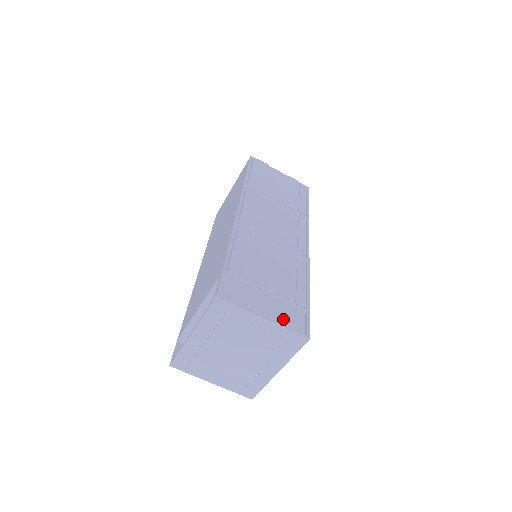
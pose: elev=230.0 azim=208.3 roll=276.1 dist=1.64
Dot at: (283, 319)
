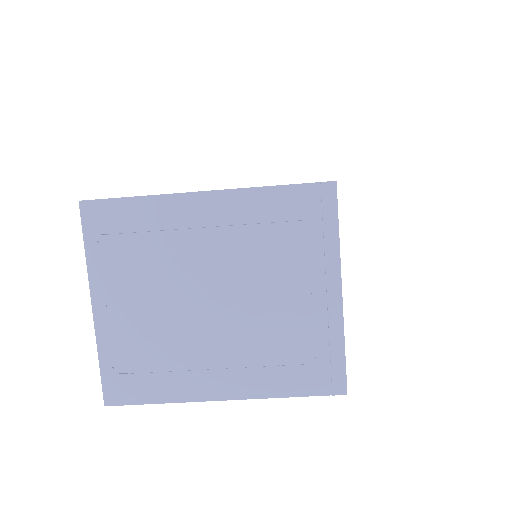
Dot at: occluded
